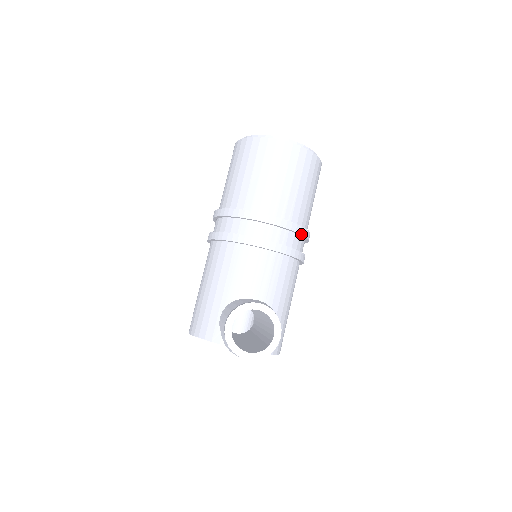
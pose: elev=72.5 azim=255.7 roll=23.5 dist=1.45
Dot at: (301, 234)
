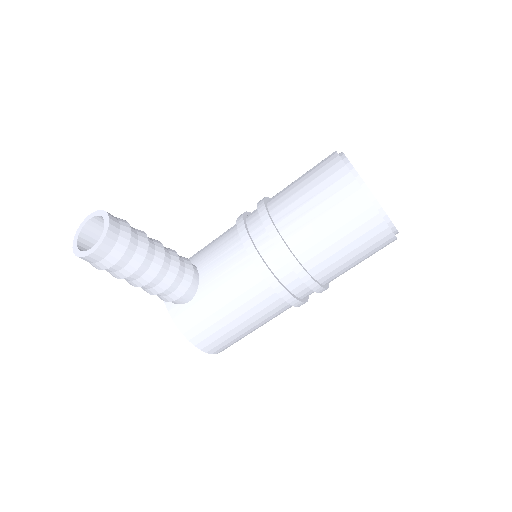
Dot at: (286, 260)
